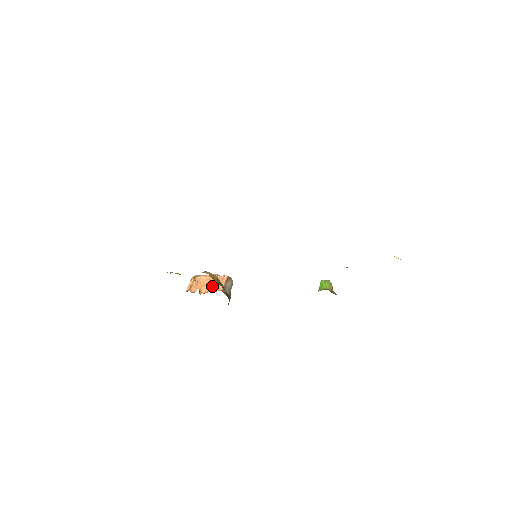
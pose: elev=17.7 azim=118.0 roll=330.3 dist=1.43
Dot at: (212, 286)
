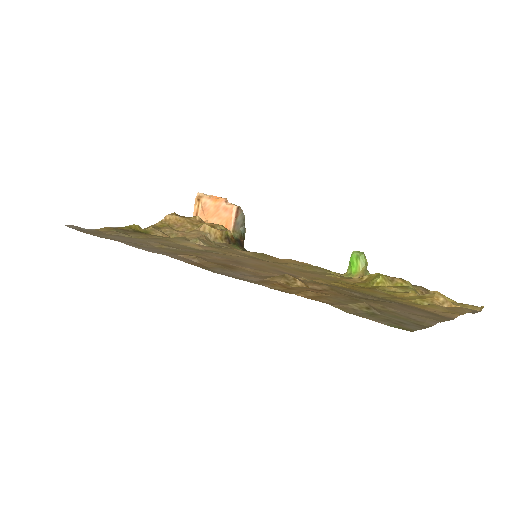
Dot at: (220, 220)
